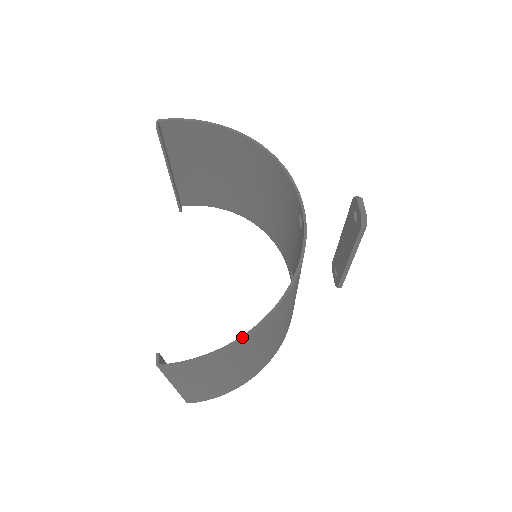
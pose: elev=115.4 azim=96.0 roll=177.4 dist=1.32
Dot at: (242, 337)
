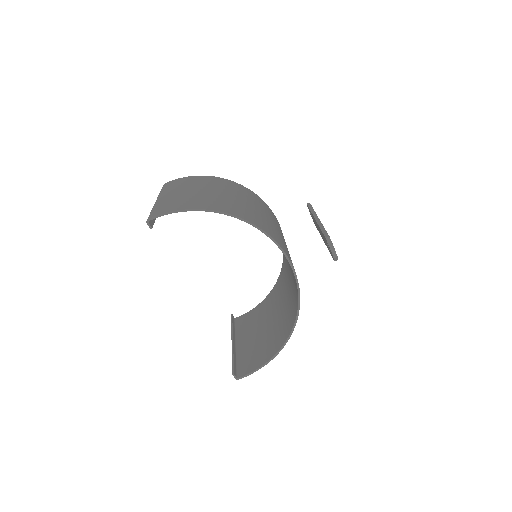
Dot at: (276, 354)
